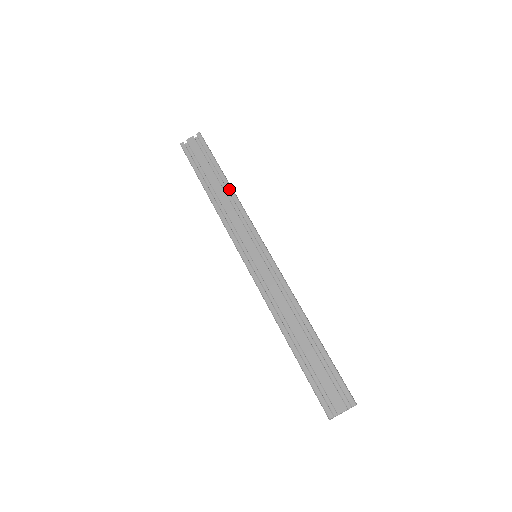
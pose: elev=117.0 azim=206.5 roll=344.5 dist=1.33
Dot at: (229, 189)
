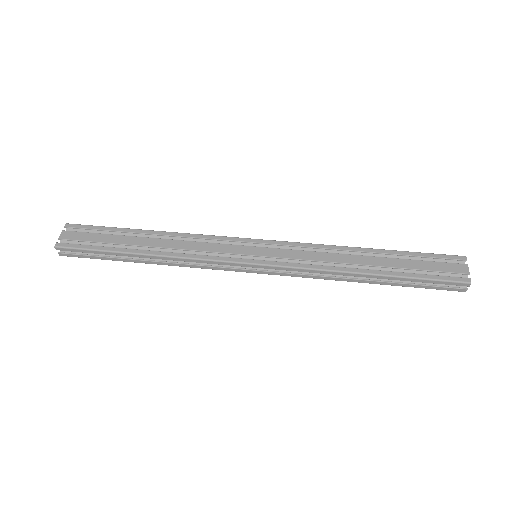
Dot at: (163, 233)
